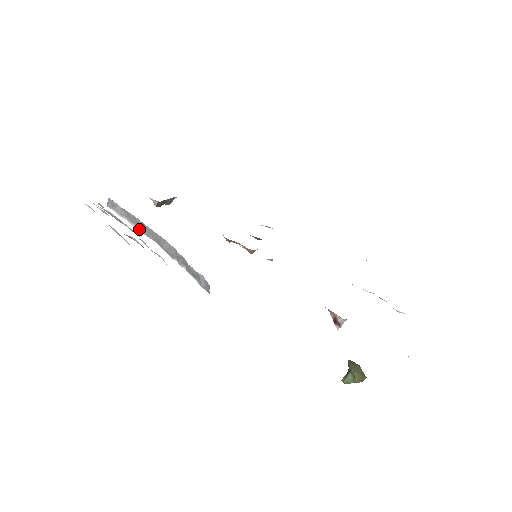
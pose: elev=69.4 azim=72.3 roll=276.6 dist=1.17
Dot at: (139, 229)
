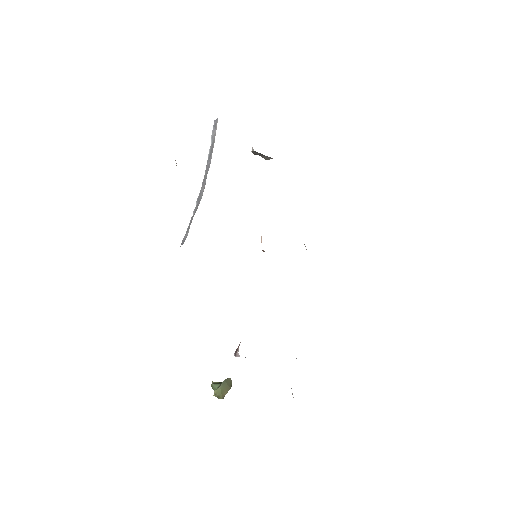
Dot at: (208, 159)
